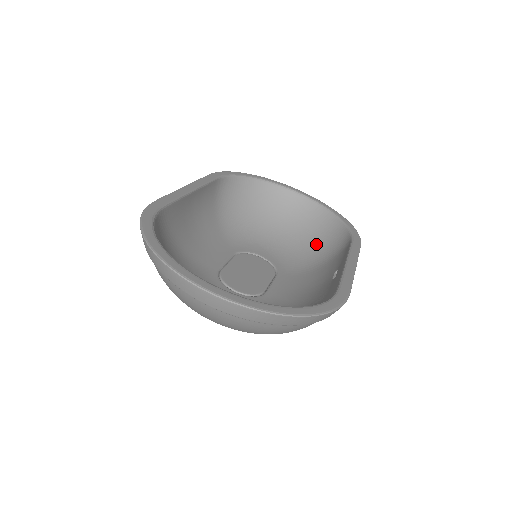
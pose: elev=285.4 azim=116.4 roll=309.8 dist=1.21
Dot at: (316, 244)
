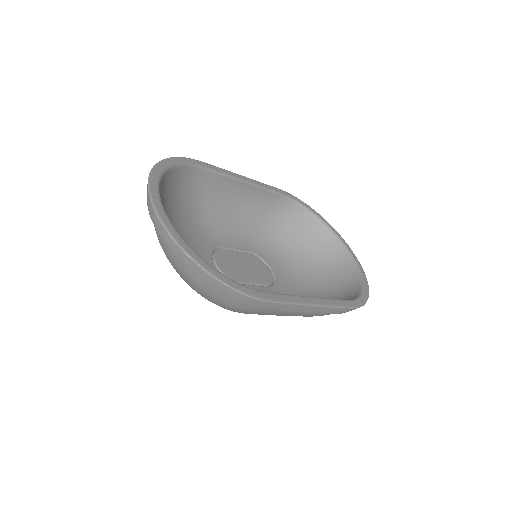
Dot at: (326, 294)
